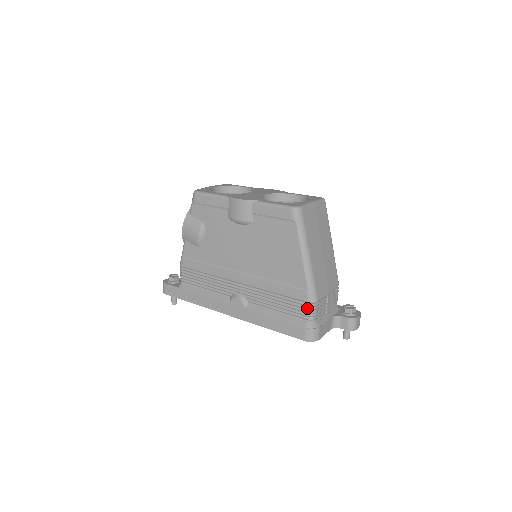
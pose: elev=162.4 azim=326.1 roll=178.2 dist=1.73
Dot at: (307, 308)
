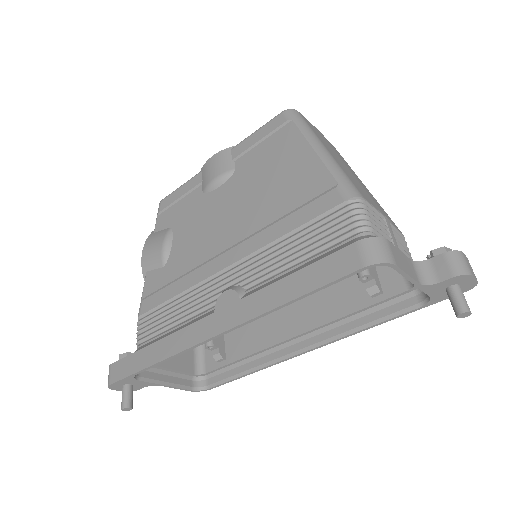
Dot at: (348, 211)
